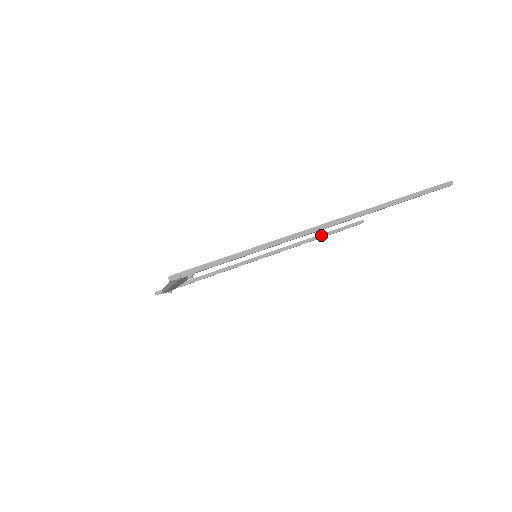
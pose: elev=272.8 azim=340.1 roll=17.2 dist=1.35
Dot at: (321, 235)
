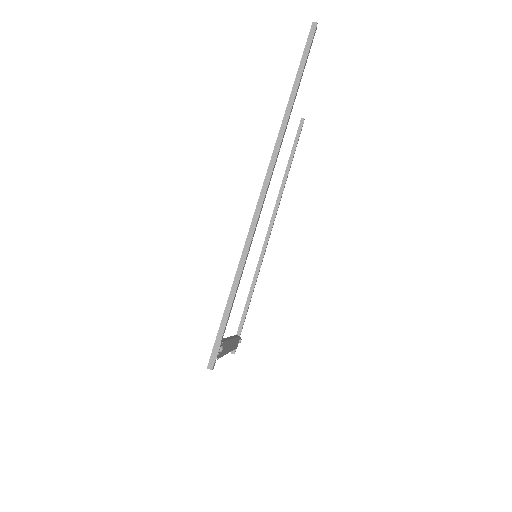
Dot at: (287, 169)
